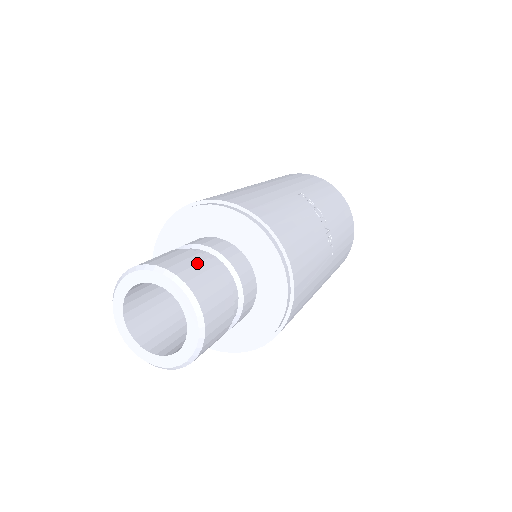
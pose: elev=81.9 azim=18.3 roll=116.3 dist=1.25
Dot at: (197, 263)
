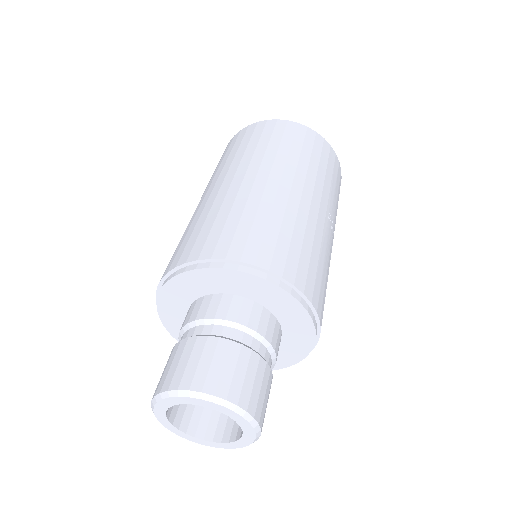
Dot at: (262, 381)
